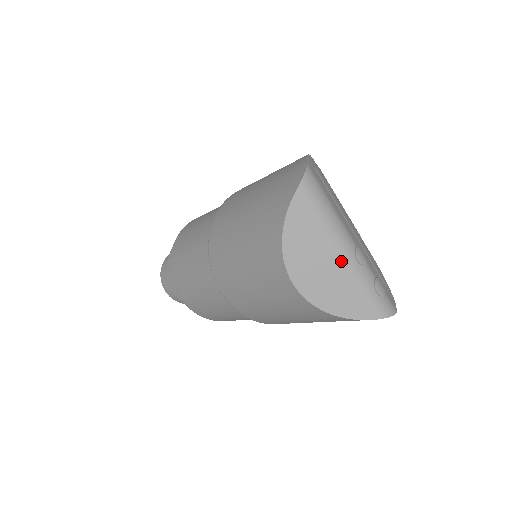
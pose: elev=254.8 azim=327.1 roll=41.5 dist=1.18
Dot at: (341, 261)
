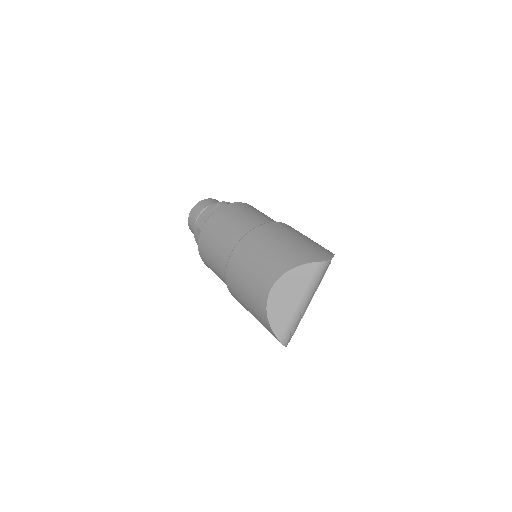
Dot at: (296, 304)
